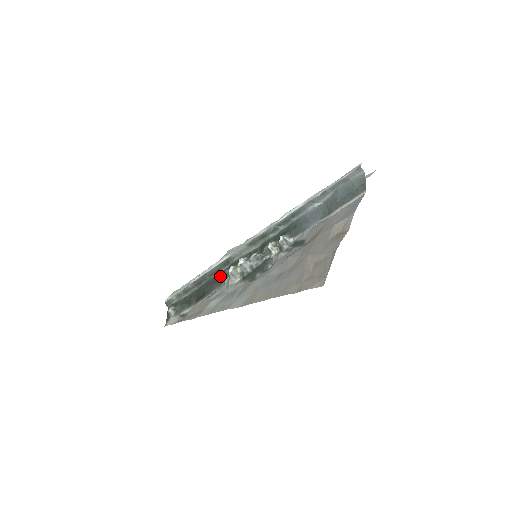
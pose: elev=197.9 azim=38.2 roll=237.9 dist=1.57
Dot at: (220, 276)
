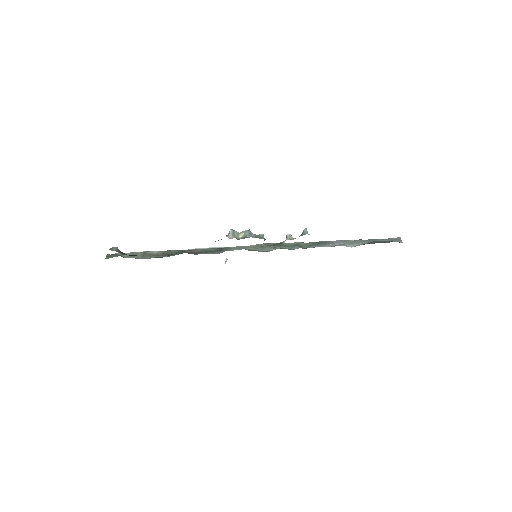
Dot at: occluded
